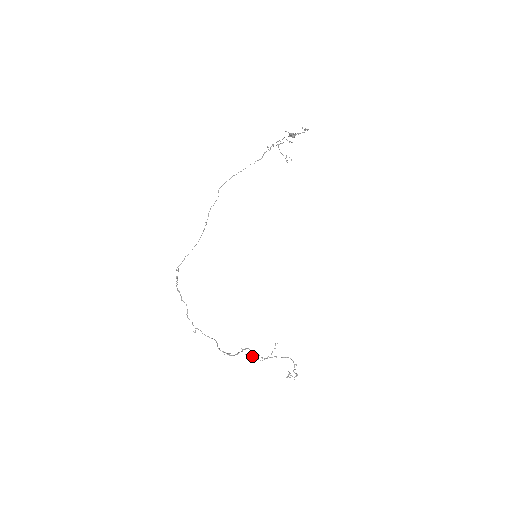
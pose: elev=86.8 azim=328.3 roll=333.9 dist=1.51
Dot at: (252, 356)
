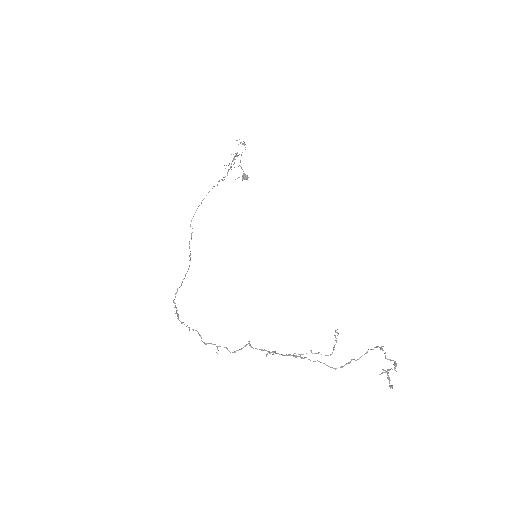
Dot at: occluded
